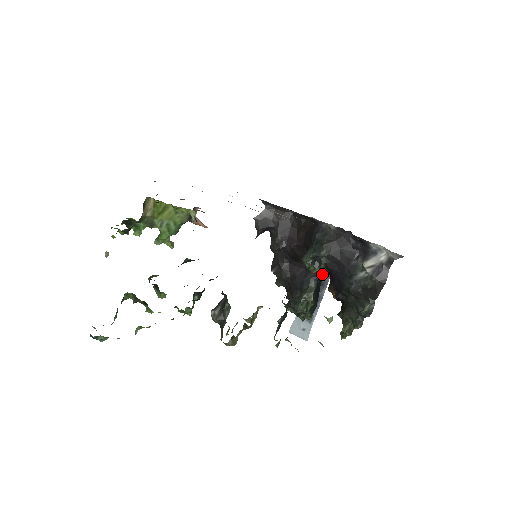
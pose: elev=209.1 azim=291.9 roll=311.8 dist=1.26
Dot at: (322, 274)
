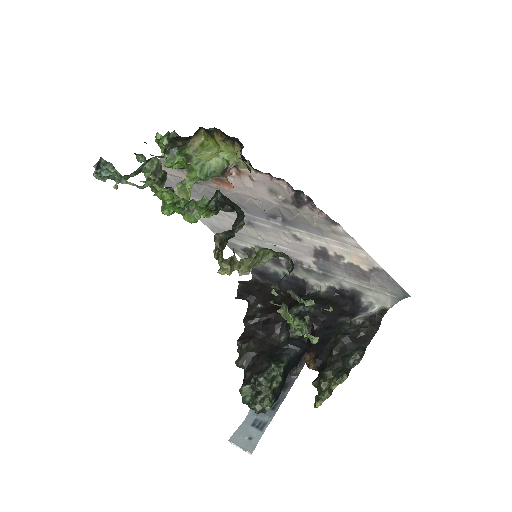
Dot at: (296, 353)
